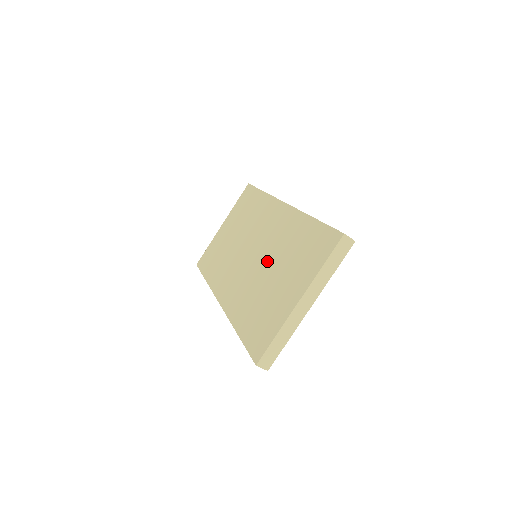
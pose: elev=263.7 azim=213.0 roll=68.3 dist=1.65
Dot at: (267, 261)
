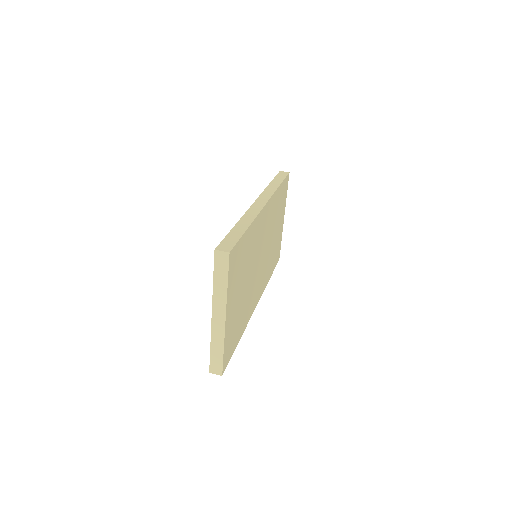
Dot at: occluded
